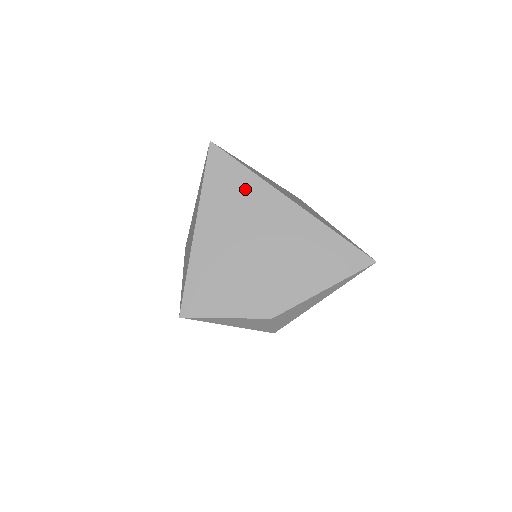
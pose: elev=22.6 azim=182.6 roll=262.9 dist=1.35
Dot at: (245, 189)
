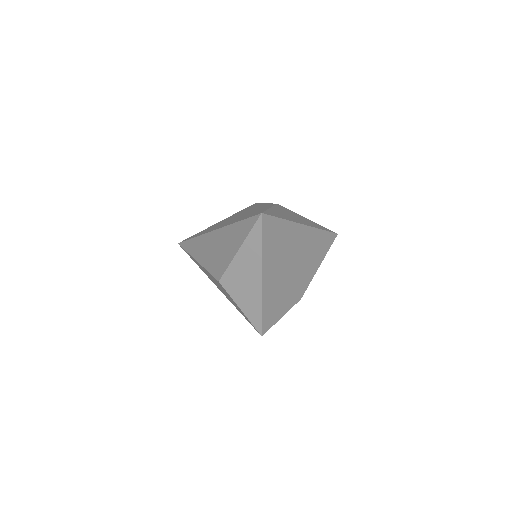
Dot at: (283, 234)
